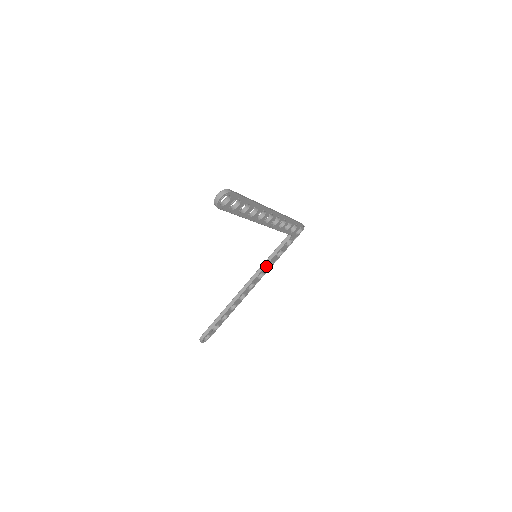
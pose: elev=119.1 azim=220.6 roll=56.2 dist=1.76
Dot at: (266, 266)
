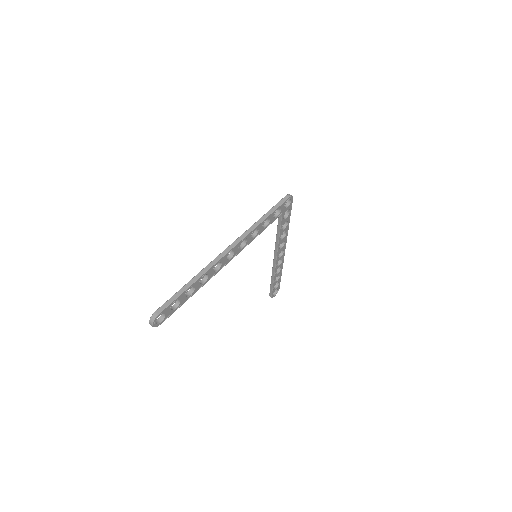
Dot at: (280, 240)
